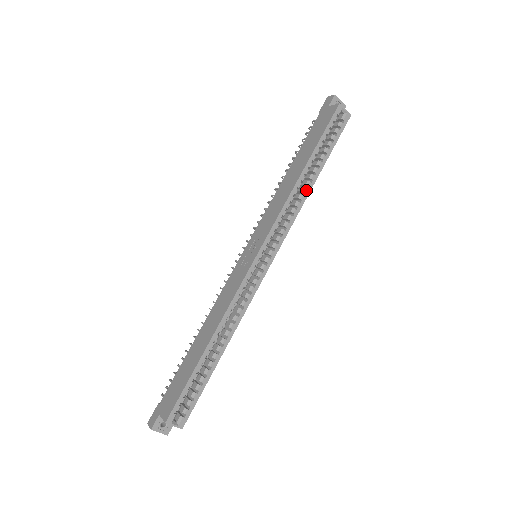
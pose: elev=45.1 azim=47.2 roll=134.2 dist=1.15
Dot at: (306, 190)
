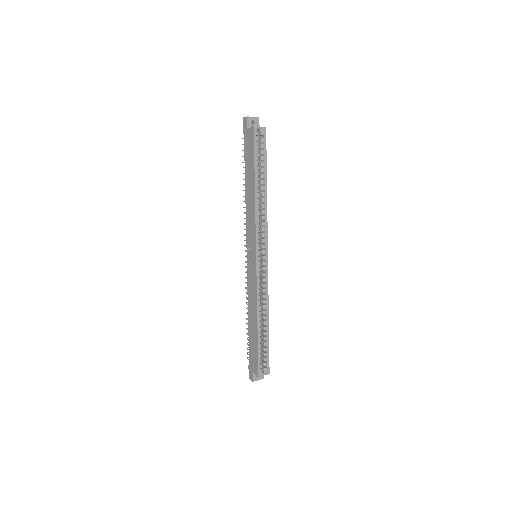
Dot at: (264, 199)
